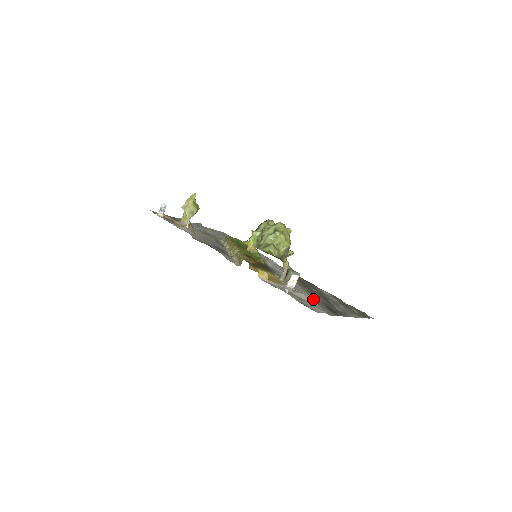
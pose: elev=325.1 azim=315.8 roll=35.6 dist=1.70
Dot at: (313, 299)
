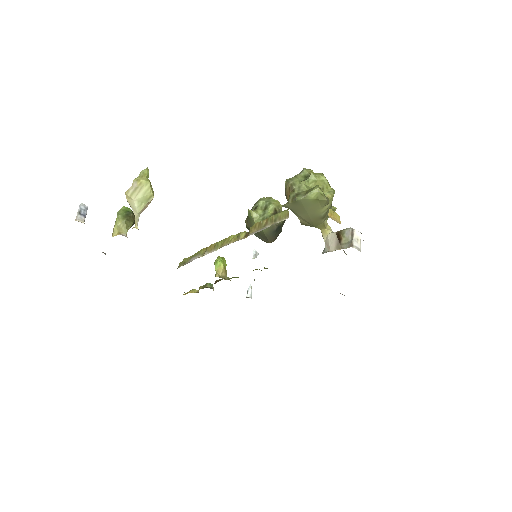
Dot at: occluded
